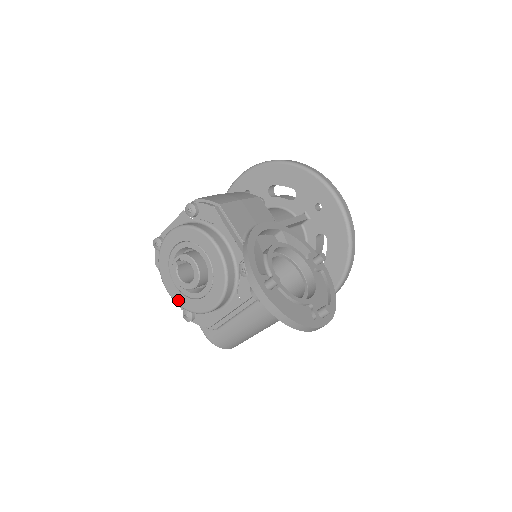
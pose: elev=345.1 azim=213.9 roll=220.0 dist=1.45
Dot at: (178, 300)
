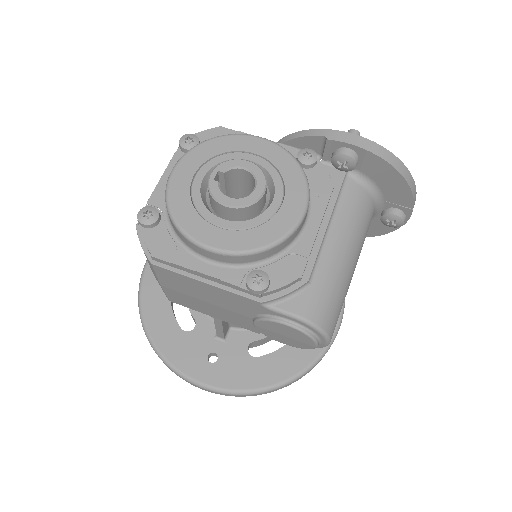
Dot at: (239, 245)
